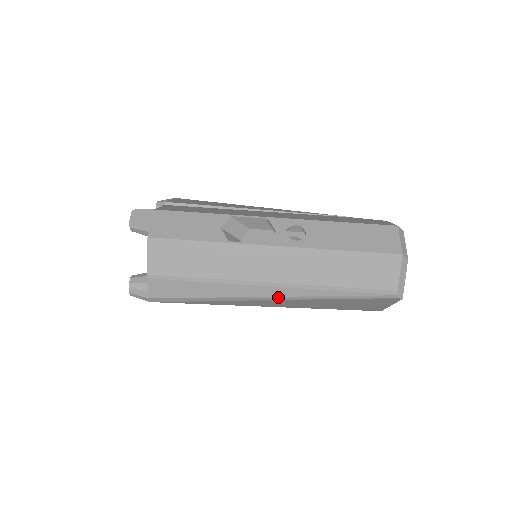
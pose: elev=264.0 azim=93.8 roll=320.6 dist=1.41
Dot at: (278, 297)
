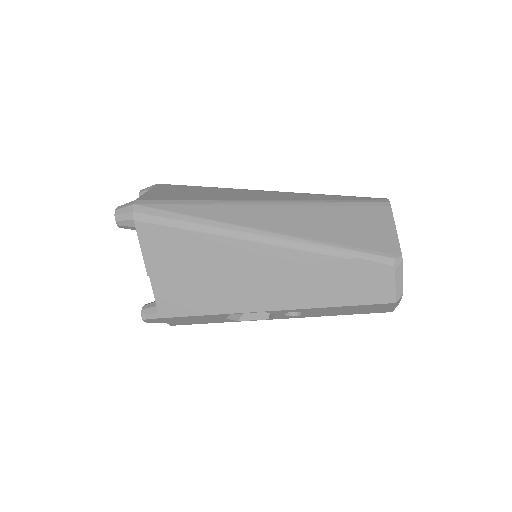
Dot at: occluded
